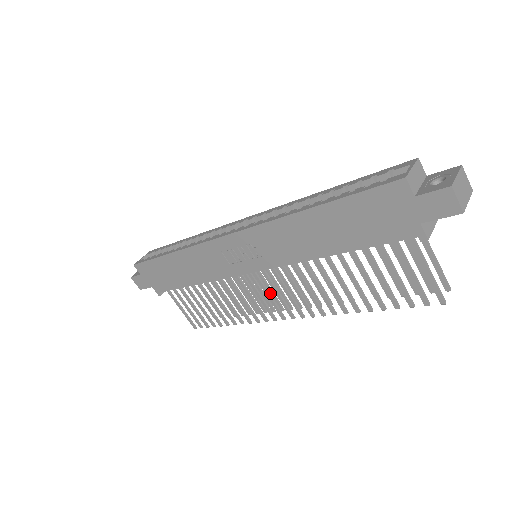
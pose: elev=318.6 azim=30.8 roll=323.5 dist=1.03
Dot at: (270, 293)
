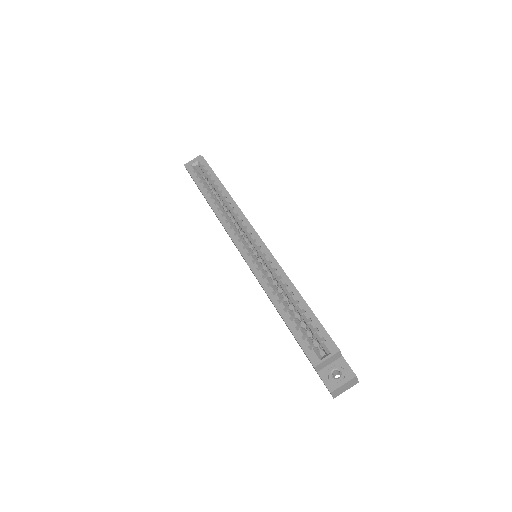
Dot at: occluded
